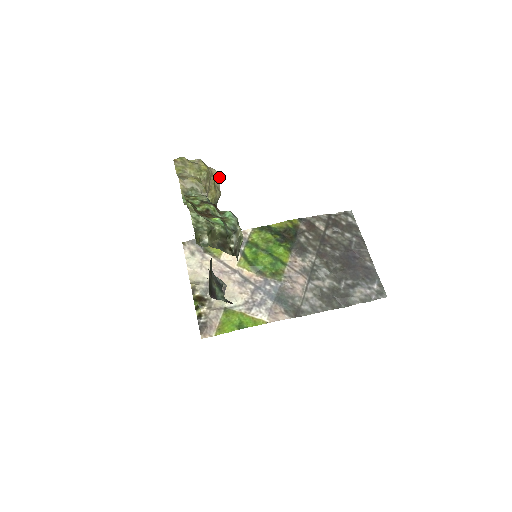
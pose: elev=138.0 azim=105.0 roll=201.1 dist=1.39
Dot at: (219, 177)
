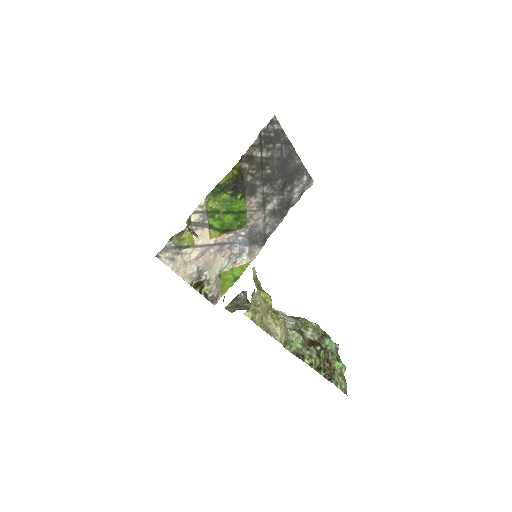
Dot at: (254, 270)
